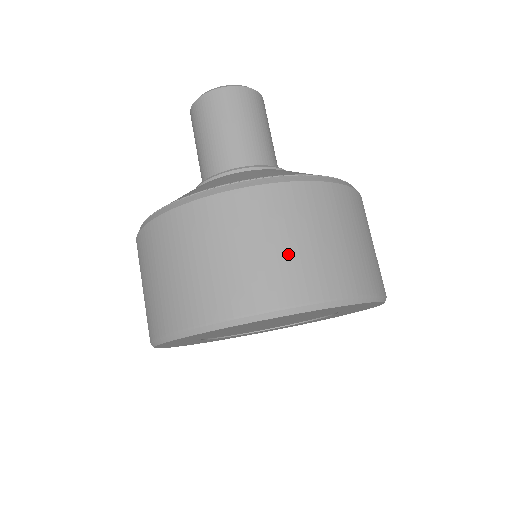
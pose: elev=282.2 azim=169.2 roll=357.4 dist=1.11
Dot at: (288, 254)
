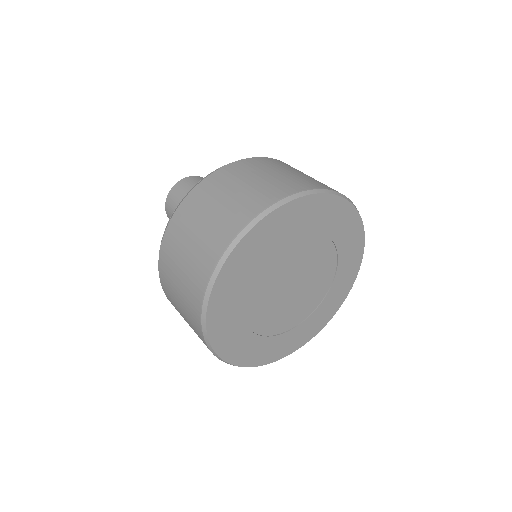
Dot at: occluded
